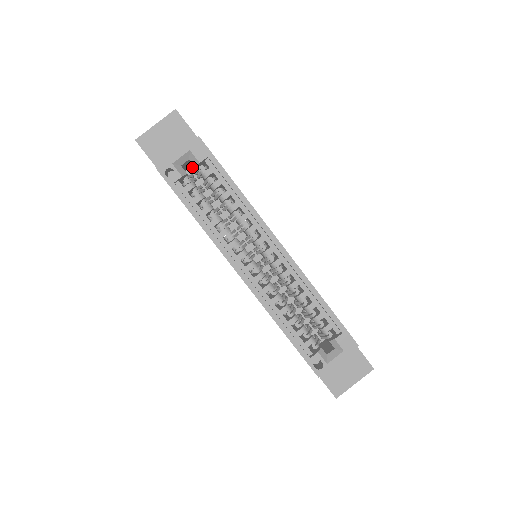
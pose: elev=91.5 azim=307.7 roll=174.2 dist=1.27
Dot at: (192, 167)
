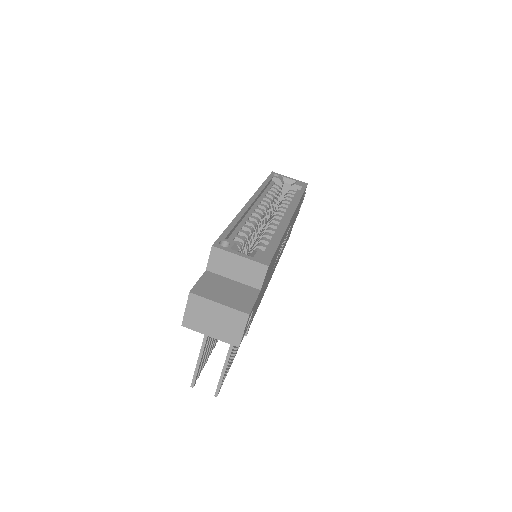
Dot at: occluded
